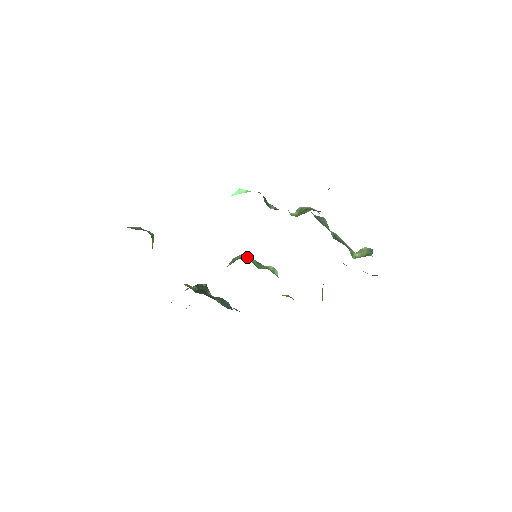
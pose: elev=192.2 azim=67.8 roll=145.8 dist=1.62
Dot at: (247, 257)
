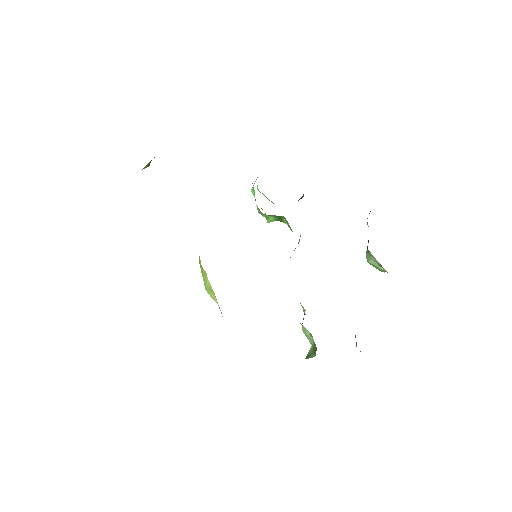
Dot at: occluded
